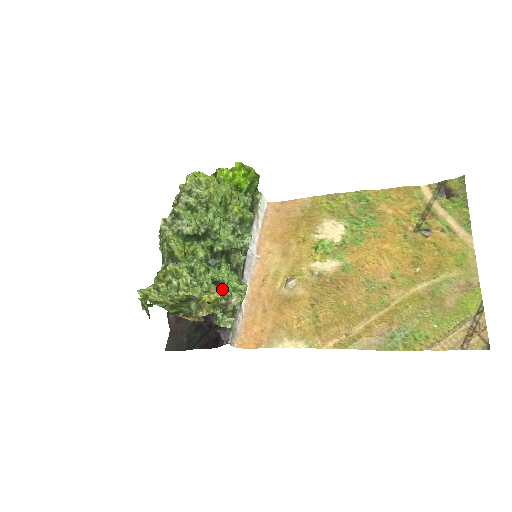
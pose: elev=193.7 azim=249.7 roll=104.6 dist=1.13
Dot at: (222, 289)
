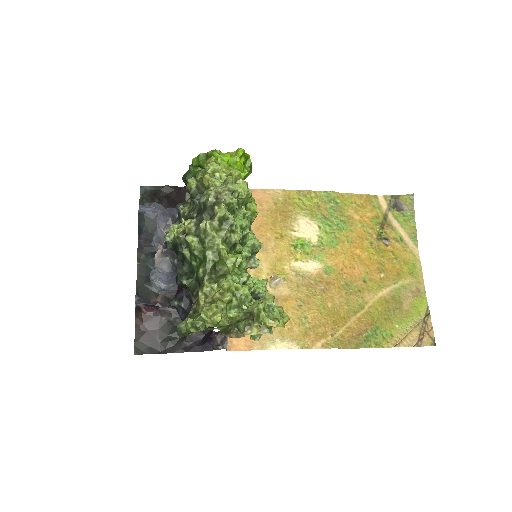
Dot at: occluded
